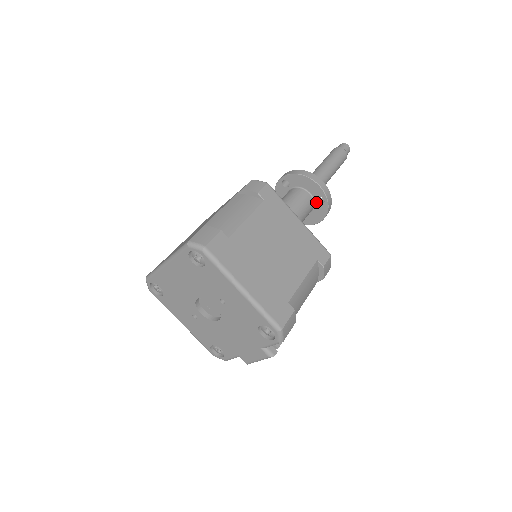
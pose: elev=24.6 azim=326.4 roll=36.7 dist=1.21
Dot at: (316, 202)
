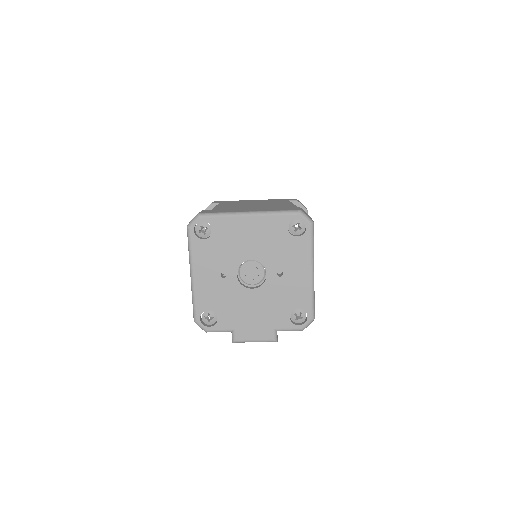
Dot at: occluded
